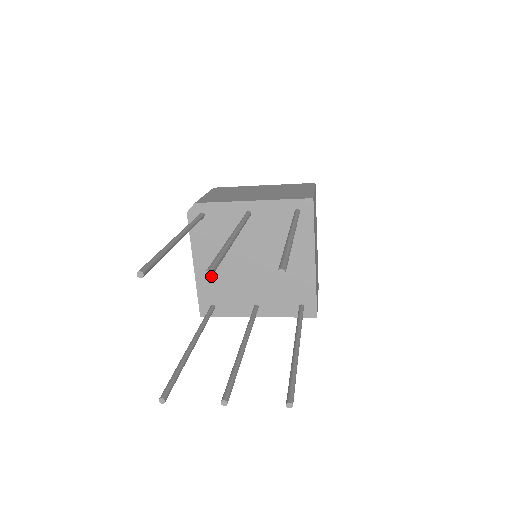
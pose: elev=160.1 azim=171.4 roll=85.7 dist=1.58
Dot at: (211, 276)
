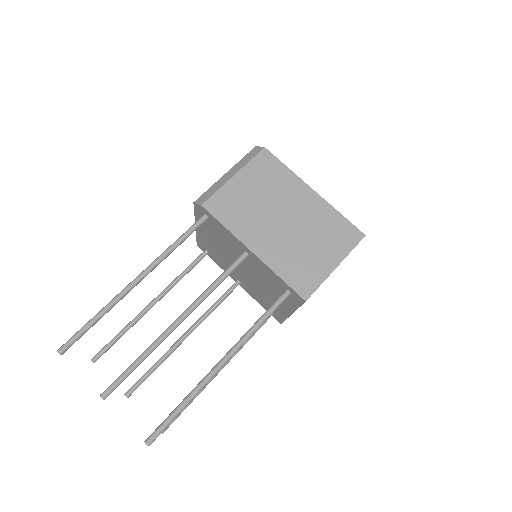
Dot at: (104, 399)
